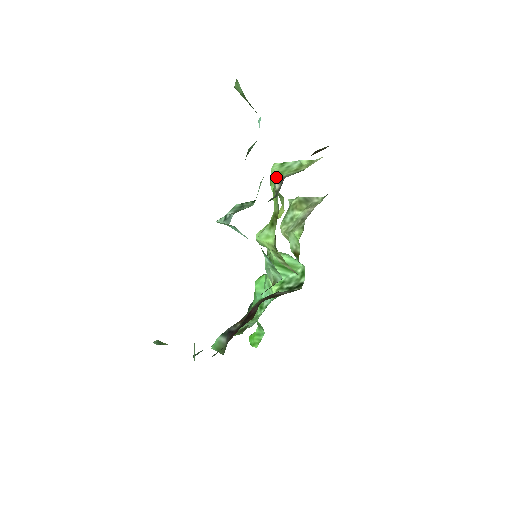
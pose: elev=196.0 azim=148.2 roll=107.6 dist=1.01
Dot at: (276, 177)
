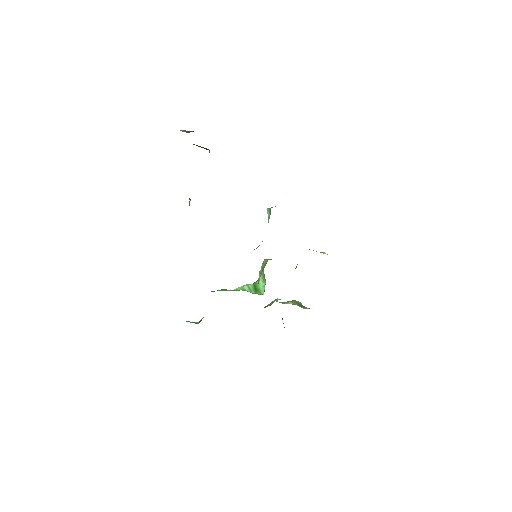
Dot at: occluded
